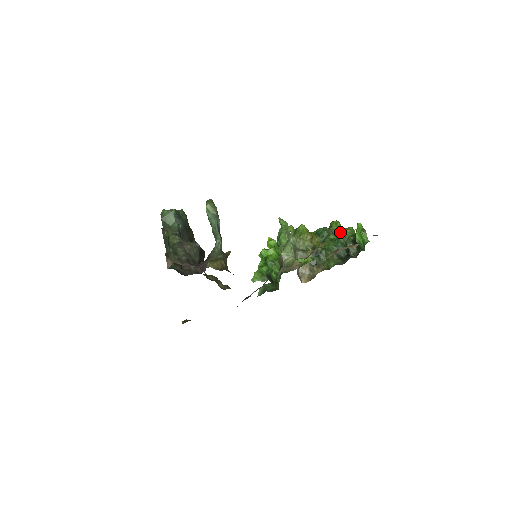
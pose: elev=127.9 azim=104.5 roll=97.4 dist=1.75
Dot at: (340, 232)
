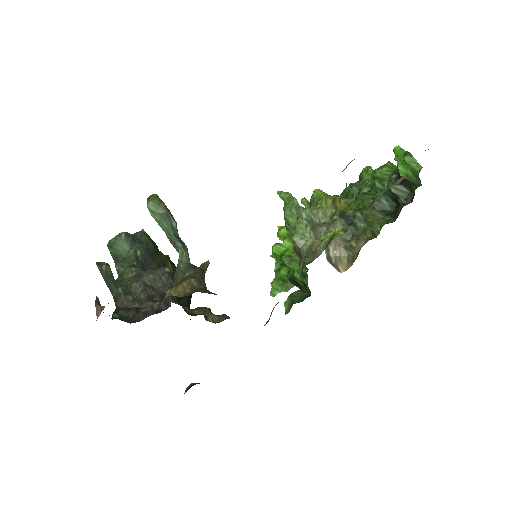
Dot at: (373, 176)
